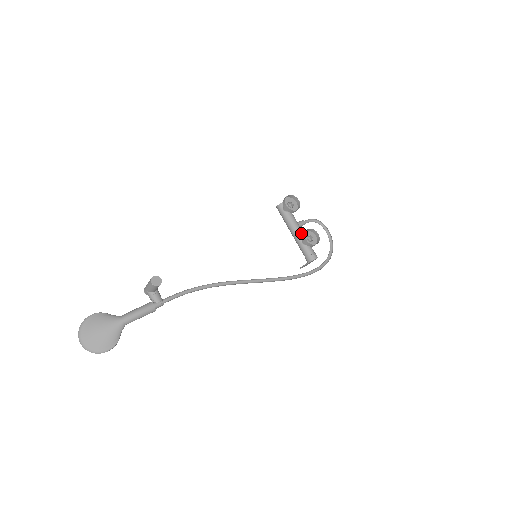
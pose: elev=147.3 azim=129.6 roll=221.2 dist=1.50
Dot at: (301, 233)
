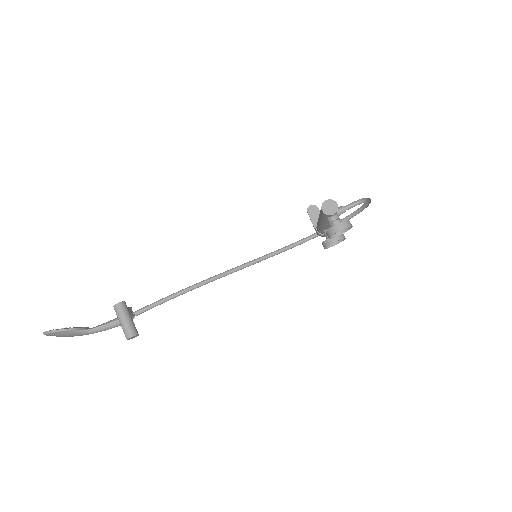
Dot at: (329, 227)
